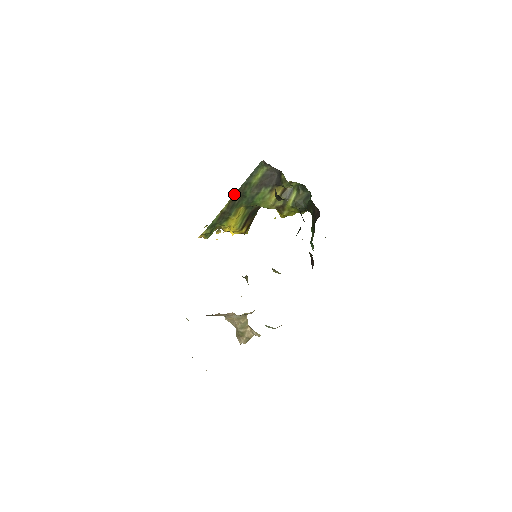
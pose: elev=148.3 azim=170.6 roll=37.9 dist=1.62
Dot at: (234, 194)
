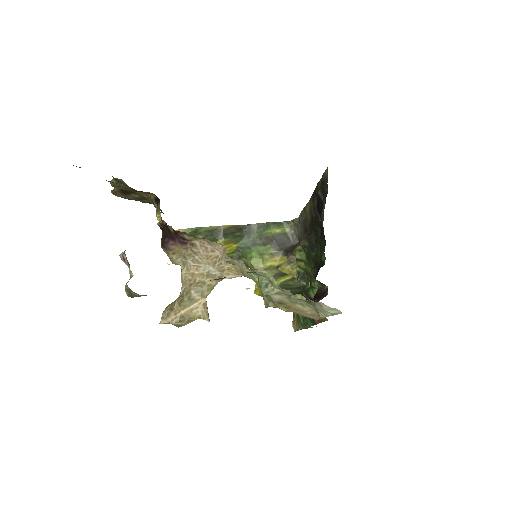
Dot at: (243, 225)
